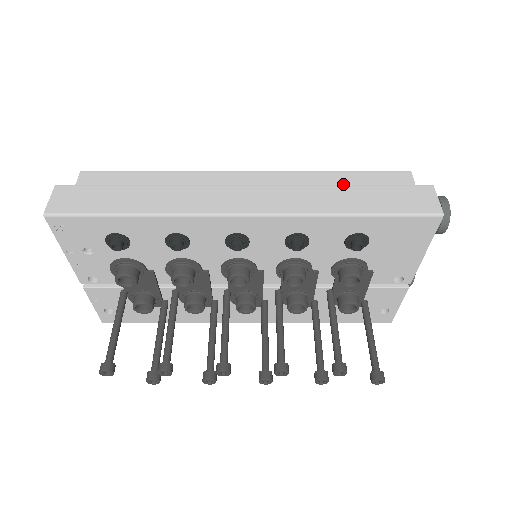
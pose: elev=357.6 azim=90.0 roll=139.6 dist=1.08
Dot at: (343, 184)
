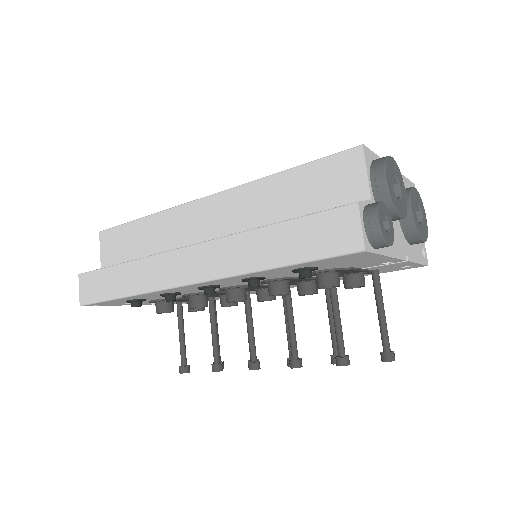
Dot at: (288, 191)
